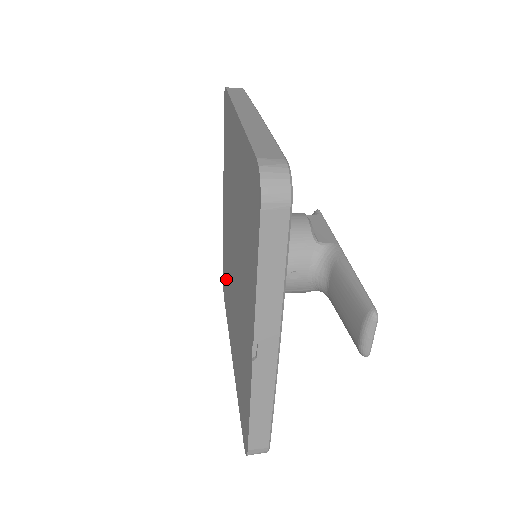
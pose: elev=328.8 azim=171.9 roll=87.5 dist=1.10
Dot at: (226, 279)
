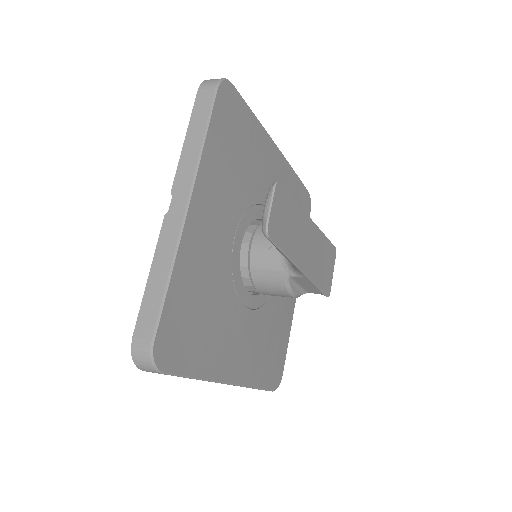
Dot at: occluded
